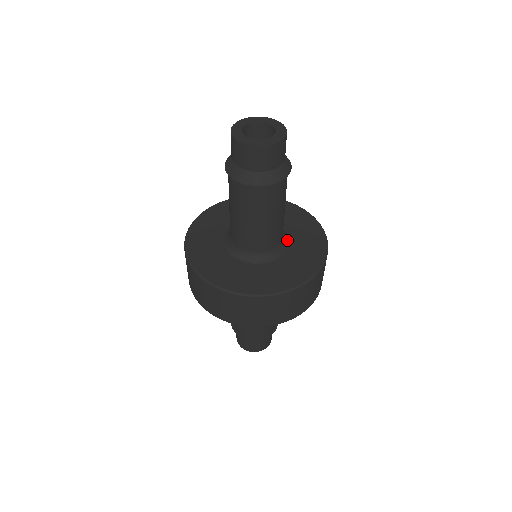
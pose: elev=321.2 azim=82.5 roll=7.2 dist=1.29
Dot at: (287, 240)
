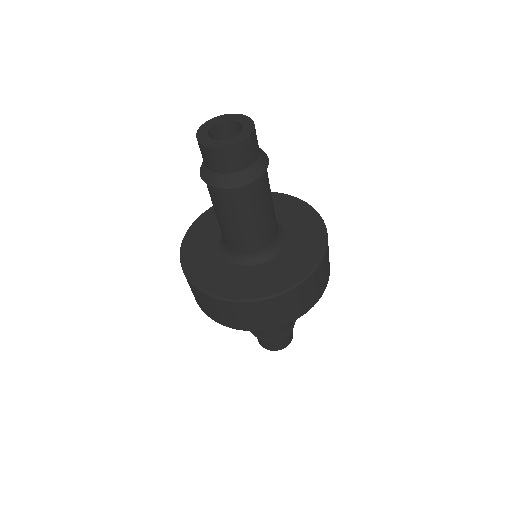
Dot at: (281, 245)
